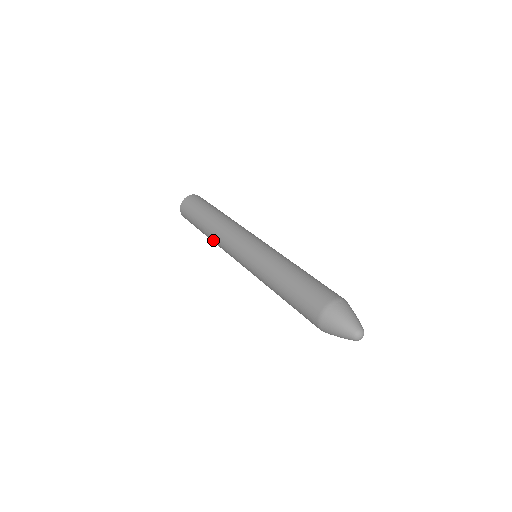
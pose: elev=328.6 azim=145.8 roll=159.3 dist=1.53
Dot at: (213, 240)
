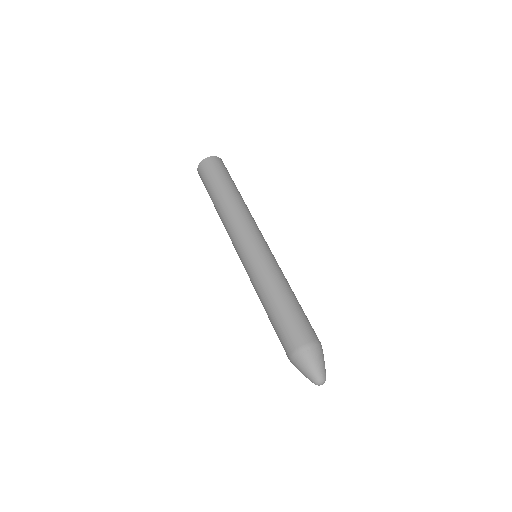
Dot at: occluded
